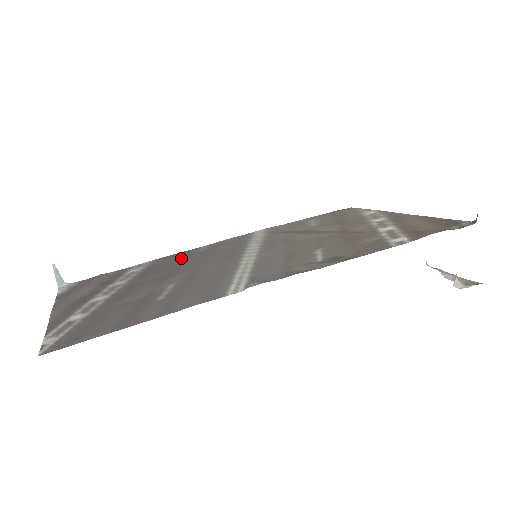
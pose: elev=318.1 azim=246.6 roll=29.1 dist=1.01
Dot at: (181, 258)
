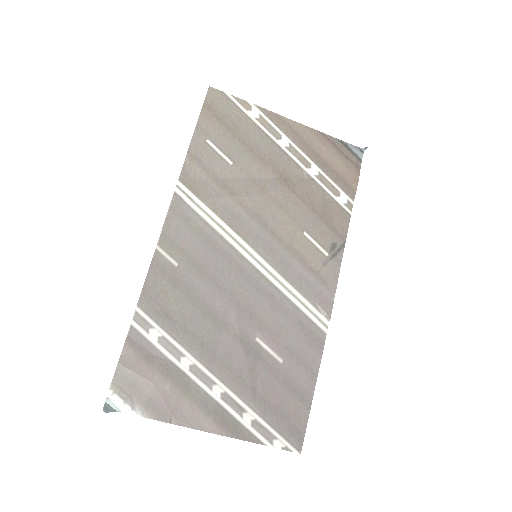
Dot at: (178, 289)
